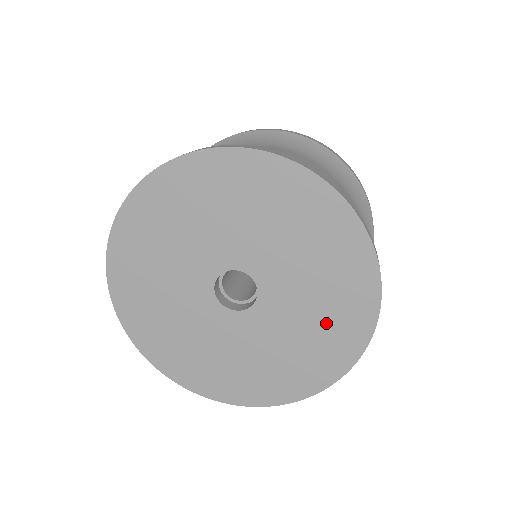
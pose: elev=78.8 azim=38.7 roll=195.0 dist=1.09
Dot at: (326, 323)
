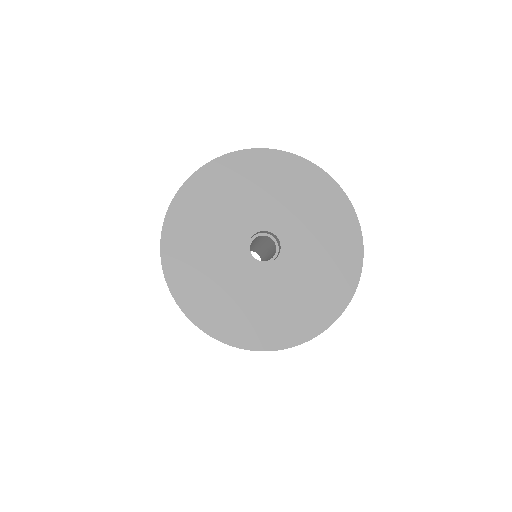
Dot at: (330, 235)
